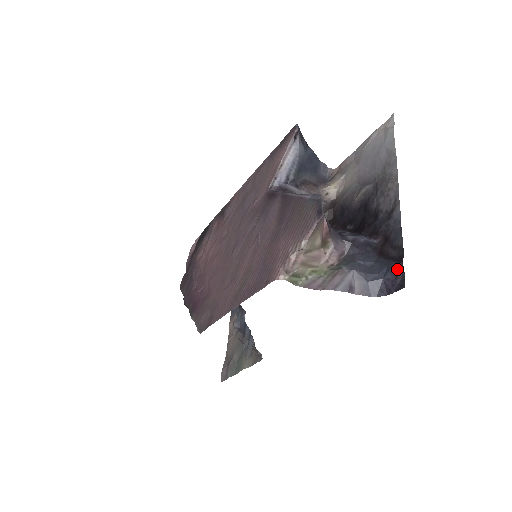
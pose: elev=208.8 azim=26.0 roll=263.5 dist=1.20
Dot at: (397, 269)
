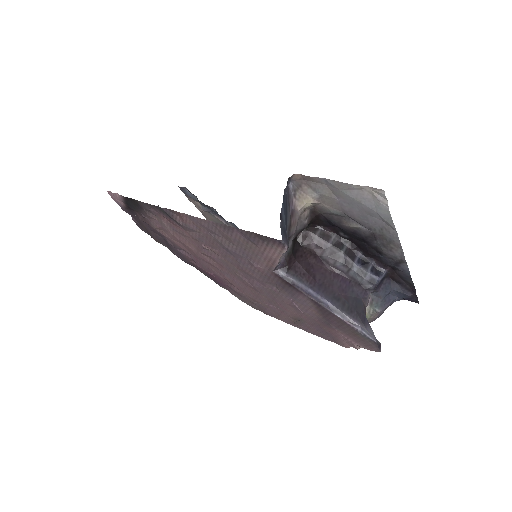
Dot at: (412, 297)
